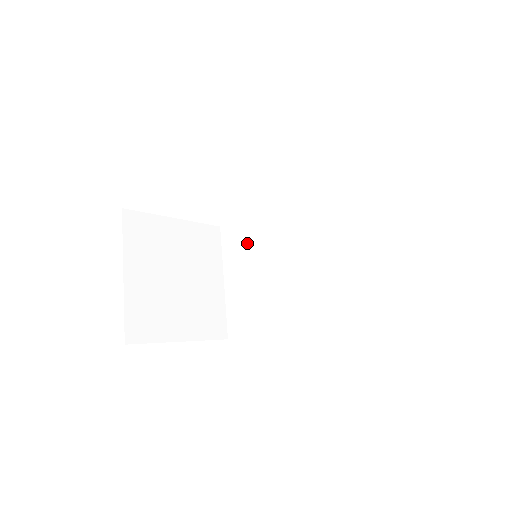
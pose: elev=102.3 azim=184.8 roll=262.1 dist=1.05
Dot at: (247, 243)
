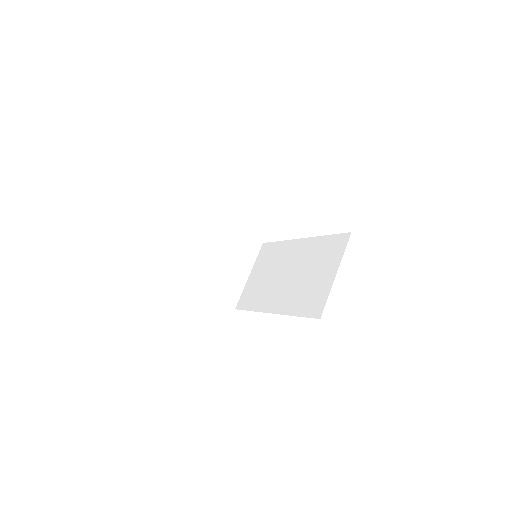
Dot at: (270, 256)
